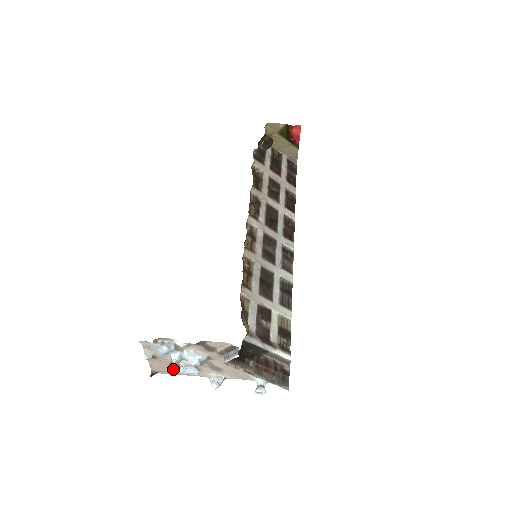
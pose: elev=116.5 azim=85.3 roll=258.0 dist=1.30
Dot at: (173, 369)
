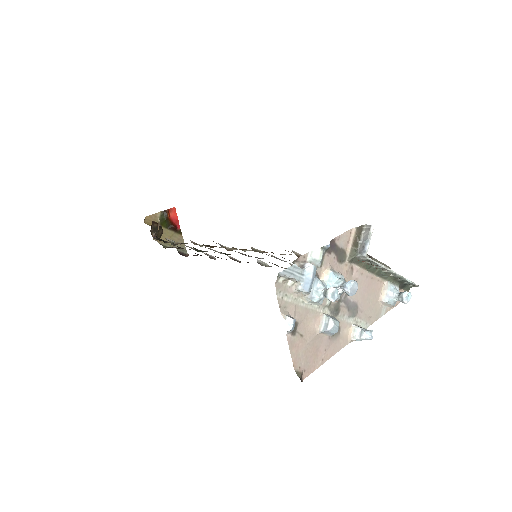
Dot at: (334, 294)
